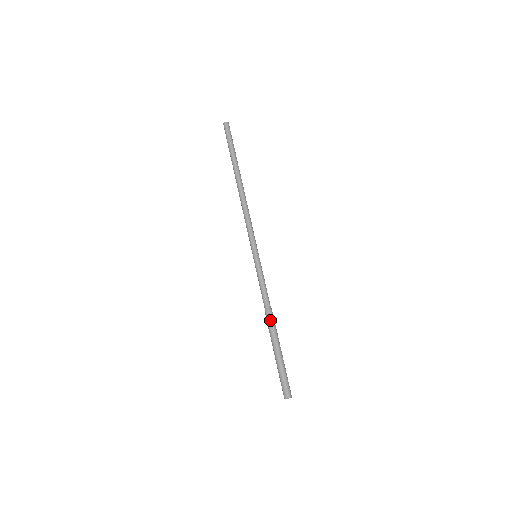
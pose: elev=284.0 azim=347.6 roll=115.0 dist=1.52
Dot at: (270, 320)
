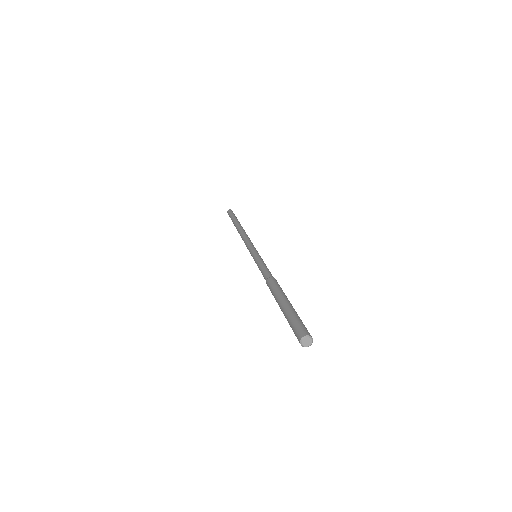
Dot at: (274, 283)
